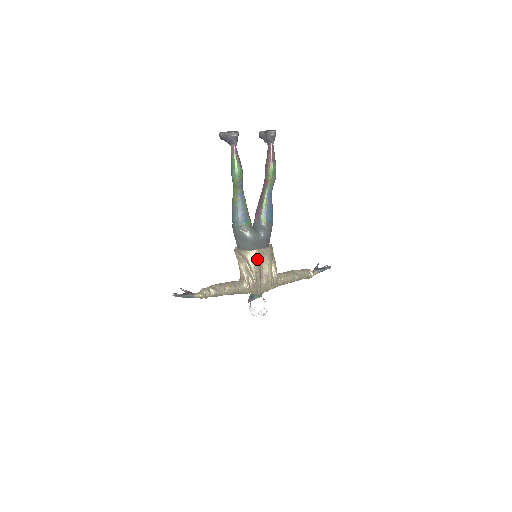
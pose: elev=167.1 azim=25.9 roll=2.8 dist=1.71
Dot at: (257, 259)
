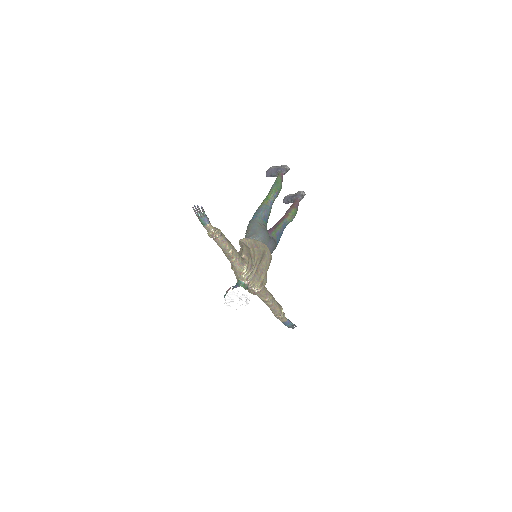
Dot at: (263, 251)
